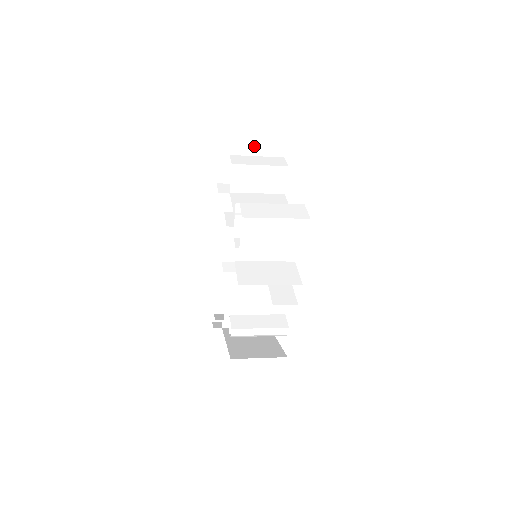
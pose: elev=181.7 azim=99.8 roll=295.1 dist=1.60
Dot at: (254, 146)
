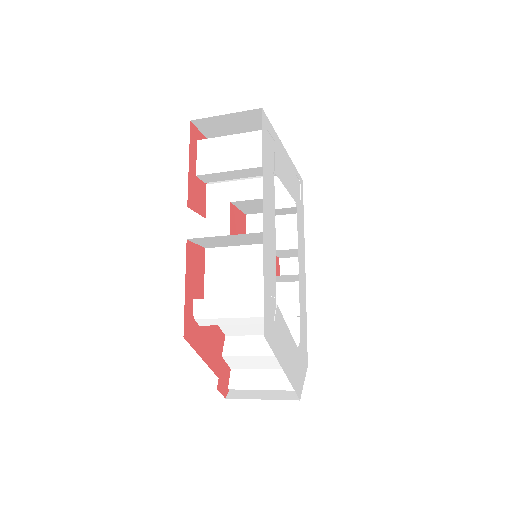
Dot at: occluded
